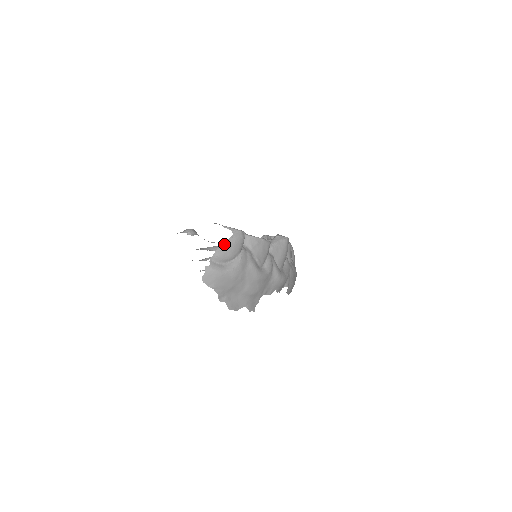
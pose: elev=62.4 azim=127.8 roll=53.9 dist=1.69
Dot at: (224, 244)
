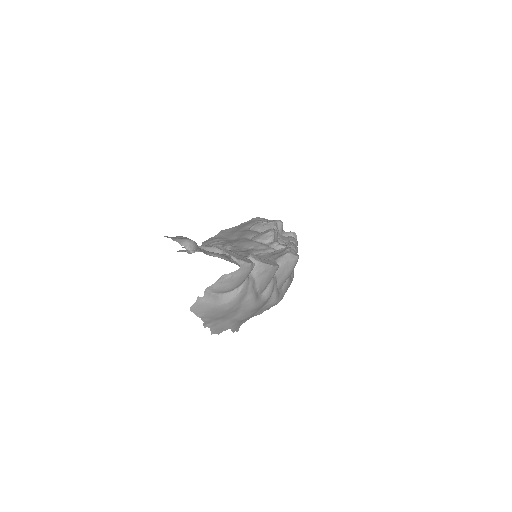
Dot at: (227, 276)
